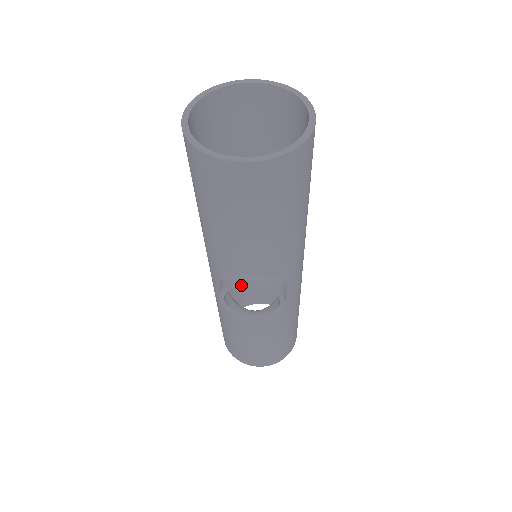
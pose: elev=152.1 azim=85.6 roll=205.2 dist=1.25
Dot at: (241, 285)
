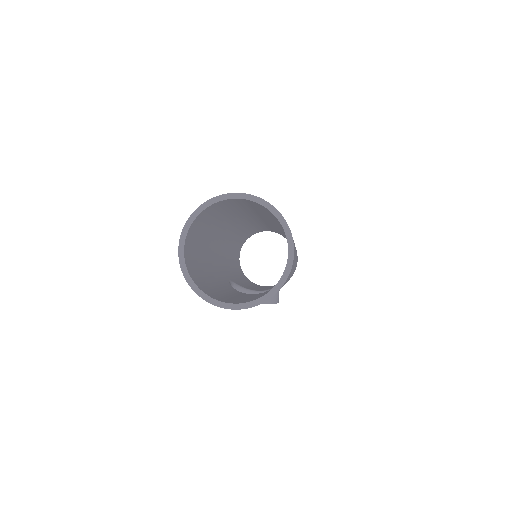
Dot at: occluded
